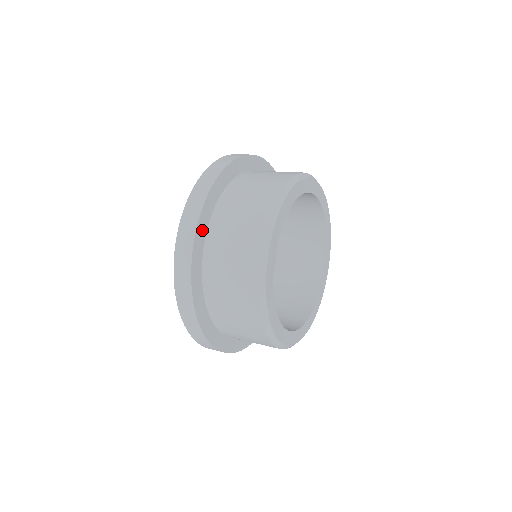
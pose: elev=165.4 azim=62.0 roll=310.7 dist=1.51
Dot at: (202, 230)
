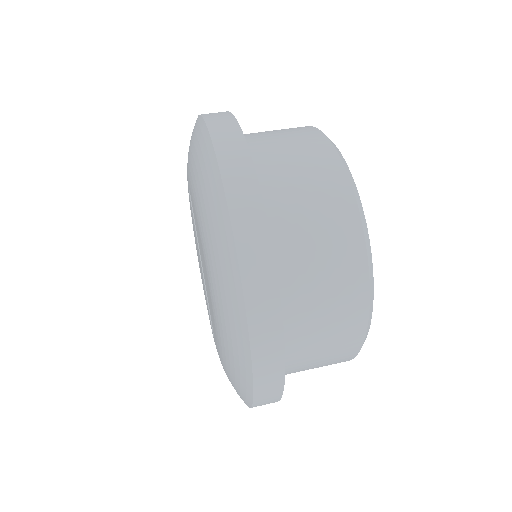
Dot at: occluded
